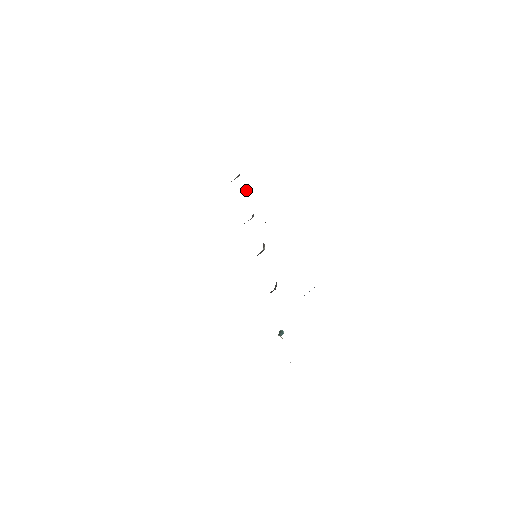
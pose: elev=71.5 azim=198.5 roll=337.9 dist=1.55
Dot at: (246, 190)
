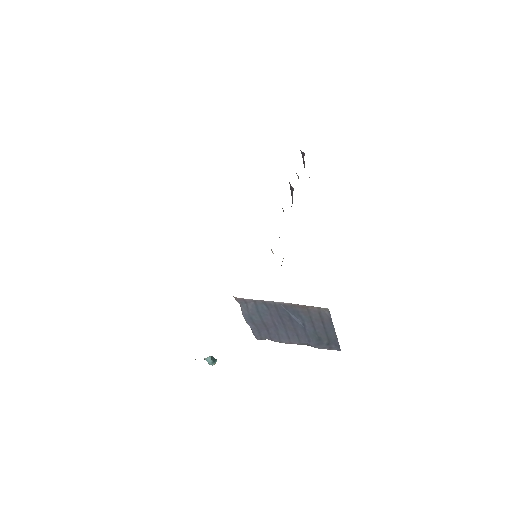
Dot at: occluded
